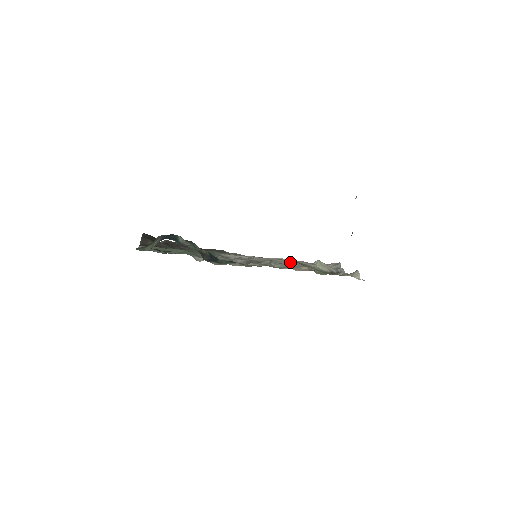
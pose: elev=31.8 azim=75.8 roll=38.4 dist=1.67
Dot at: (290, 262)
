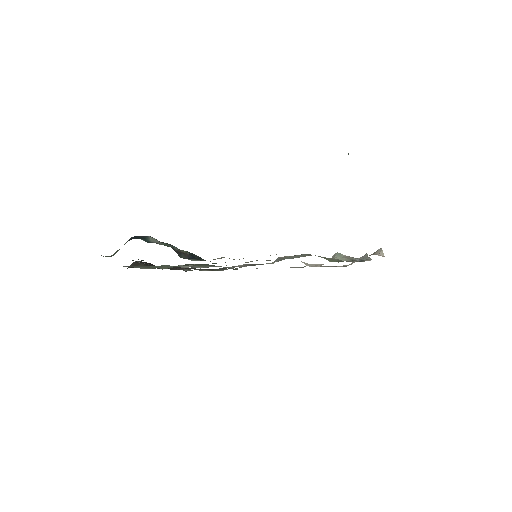
Dot at: (296, 255)
